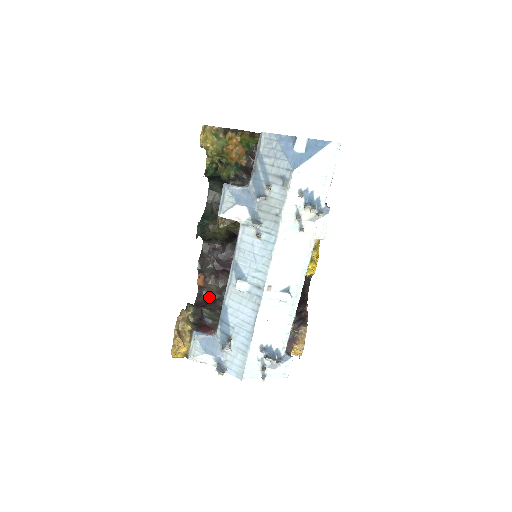
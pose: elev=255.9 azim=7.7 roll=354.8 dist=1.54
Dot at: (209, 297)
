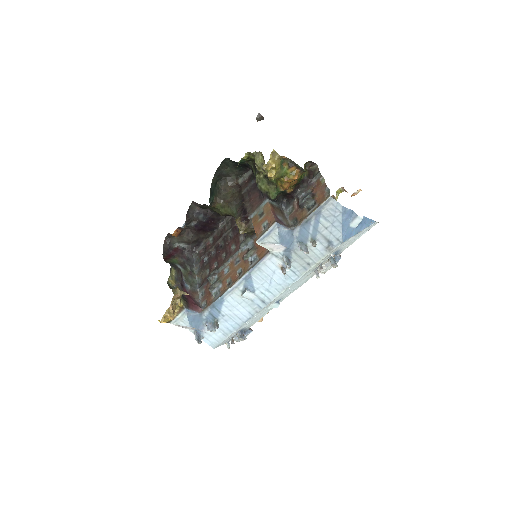
Dot at: (175, 243)
